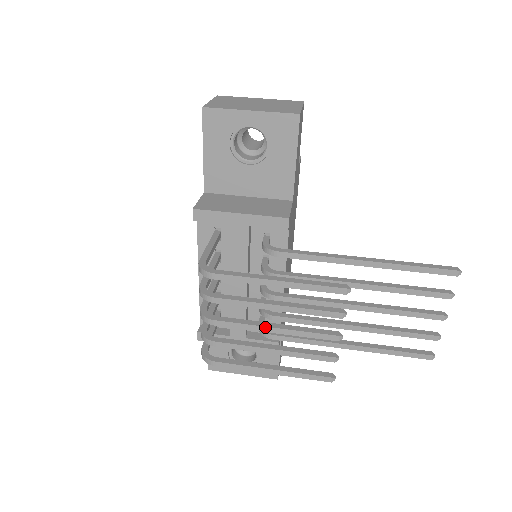
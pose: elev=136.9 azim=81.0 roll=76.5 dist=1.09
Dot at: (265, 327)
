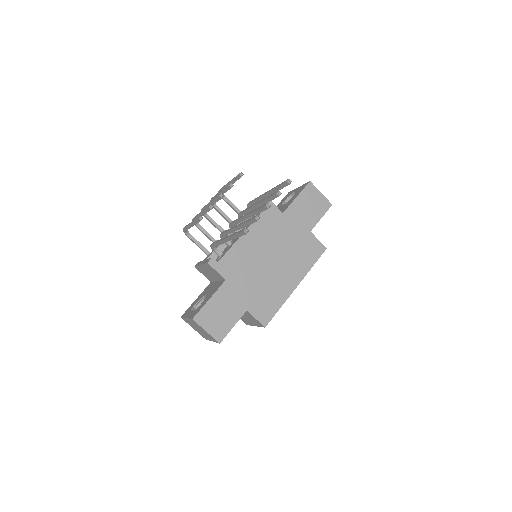
Dot at: occluded
